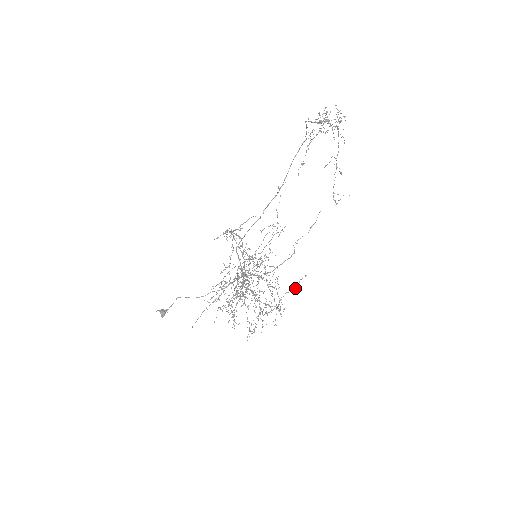
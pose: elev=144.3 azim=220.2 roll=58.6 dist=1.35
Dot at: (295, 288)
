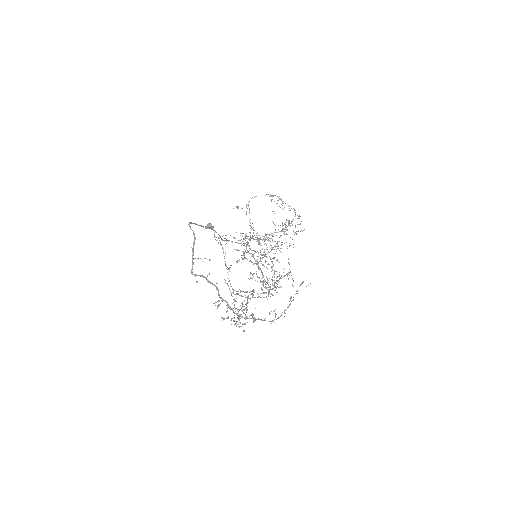
Dot at: occluded
